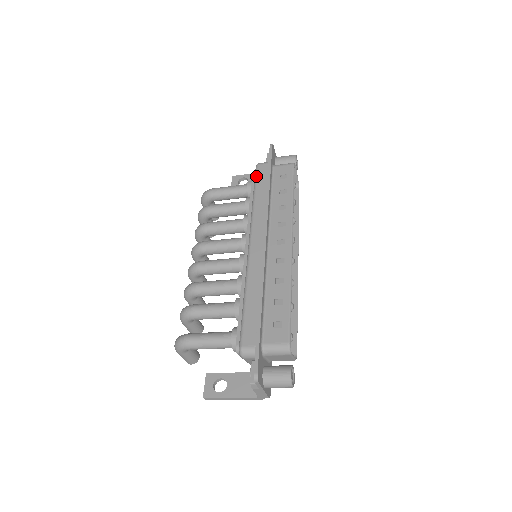
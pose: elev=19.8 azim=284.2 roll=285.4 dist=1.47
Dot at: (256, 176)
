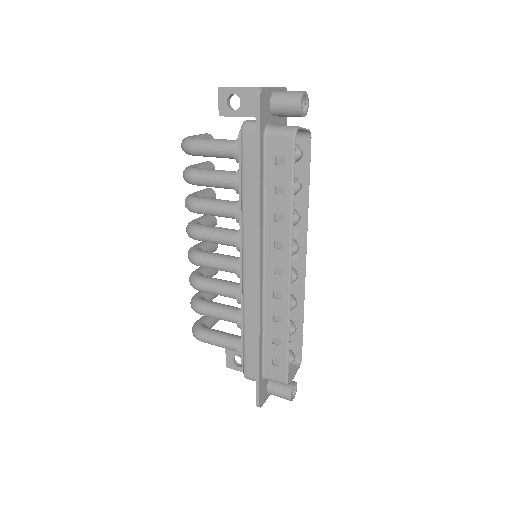
Dot at: (242, 155)
